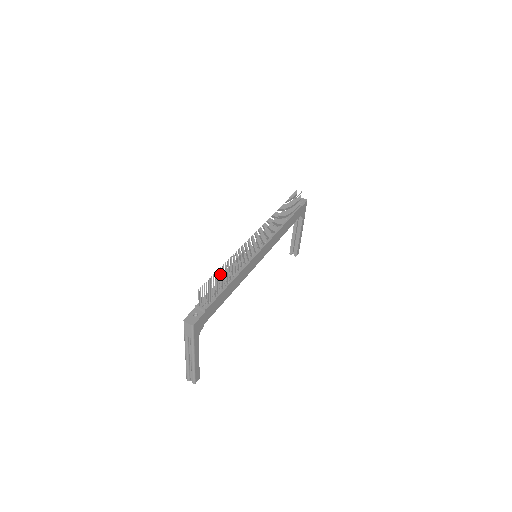
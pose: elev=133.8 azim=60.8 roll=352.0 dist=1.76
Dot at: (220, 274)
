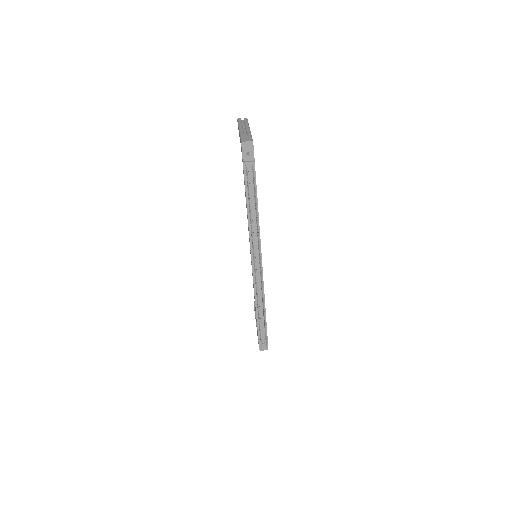
Dot at: occluded
